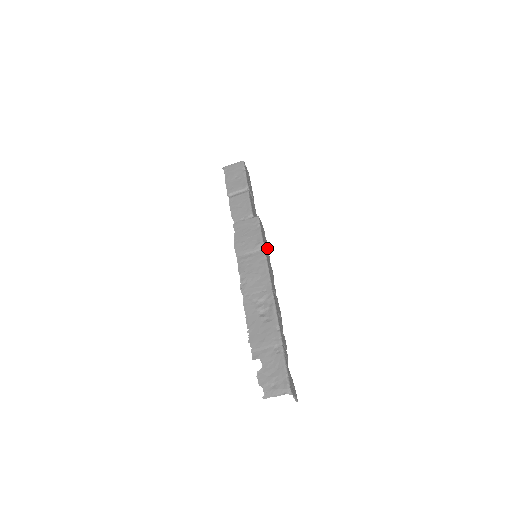
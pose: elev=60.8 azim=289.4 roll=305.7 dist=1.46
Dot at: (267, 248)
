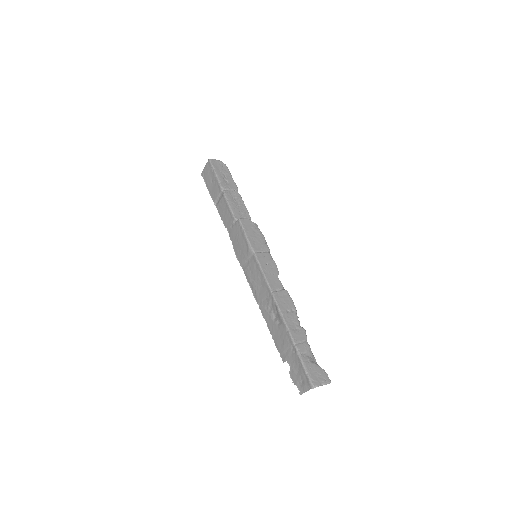
Dot at: (261, 242)
